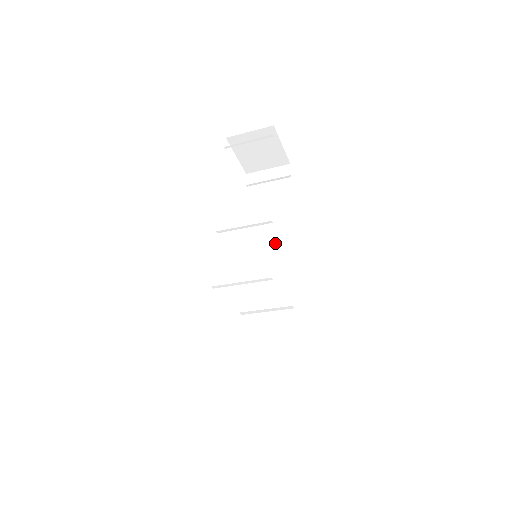
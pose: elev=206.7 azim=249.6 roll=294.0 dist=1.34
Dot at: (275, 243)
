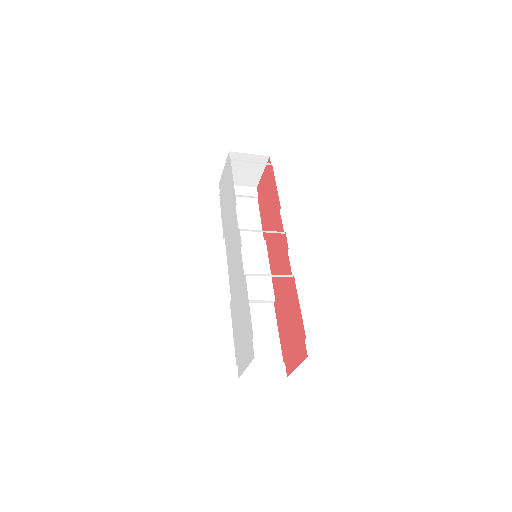
Dot at: (254, 249)
